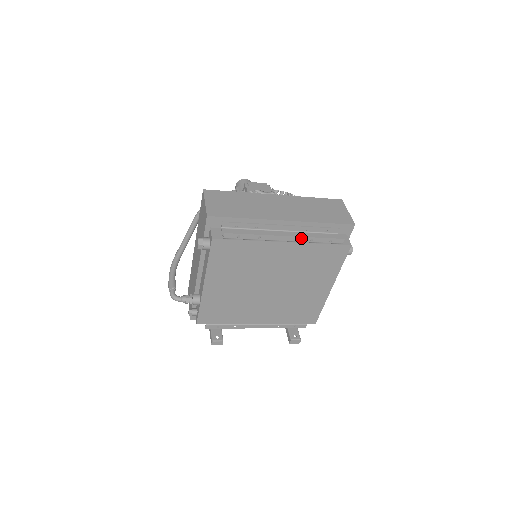
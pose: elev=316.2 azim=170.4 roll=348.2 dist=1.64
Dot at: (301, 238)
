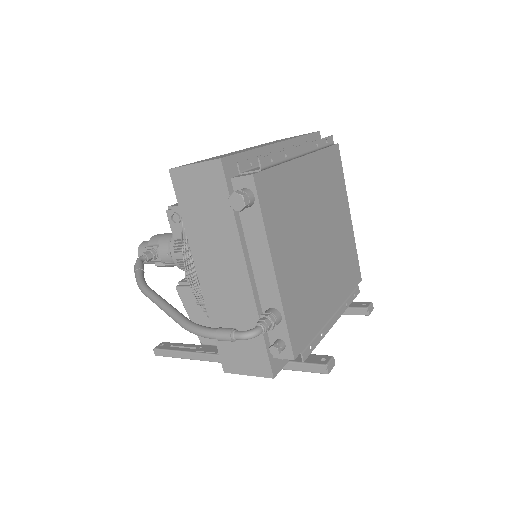
Dot at: (310, 145)
